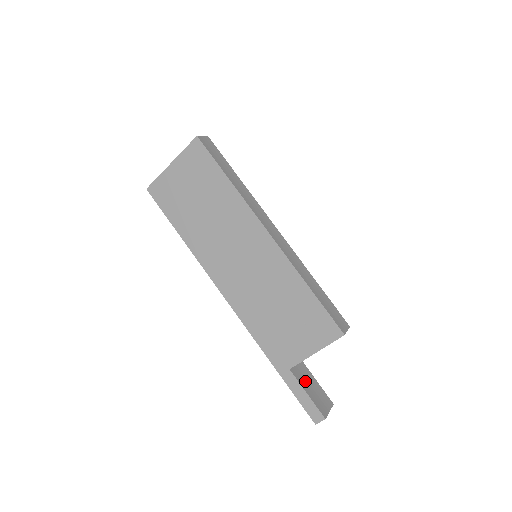
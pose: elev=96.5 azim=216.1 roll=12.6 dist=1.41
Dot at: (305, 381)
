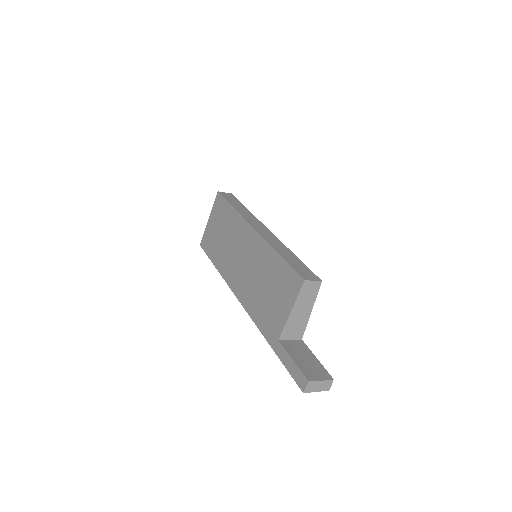
Dot at: (297, 353)
